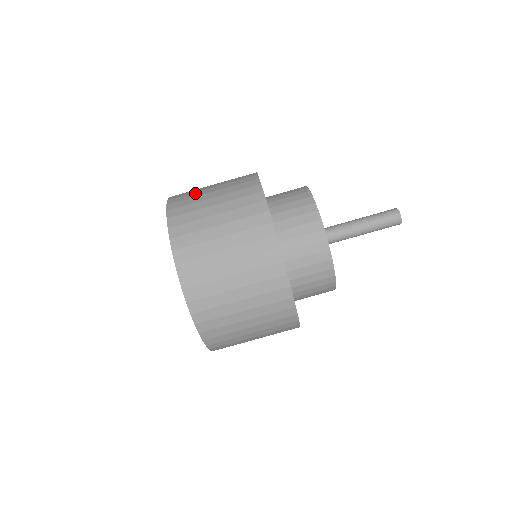
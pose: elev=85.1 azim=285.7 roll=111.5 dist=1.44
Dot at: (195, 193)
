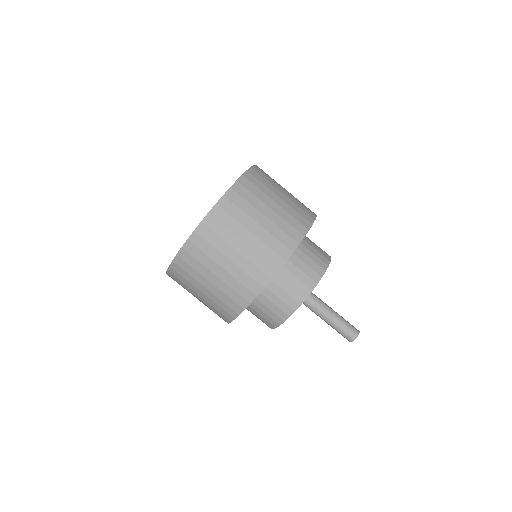
Dot at: occluded
